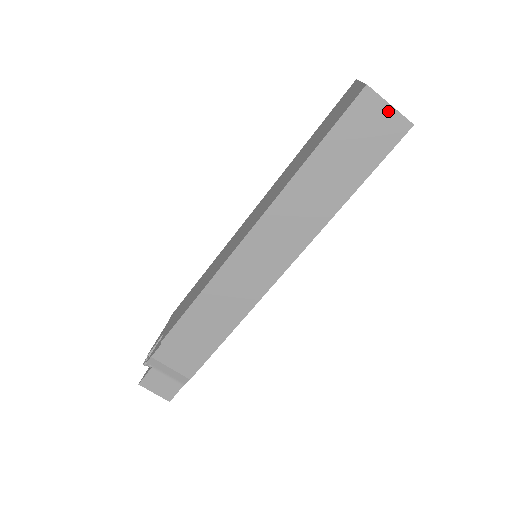
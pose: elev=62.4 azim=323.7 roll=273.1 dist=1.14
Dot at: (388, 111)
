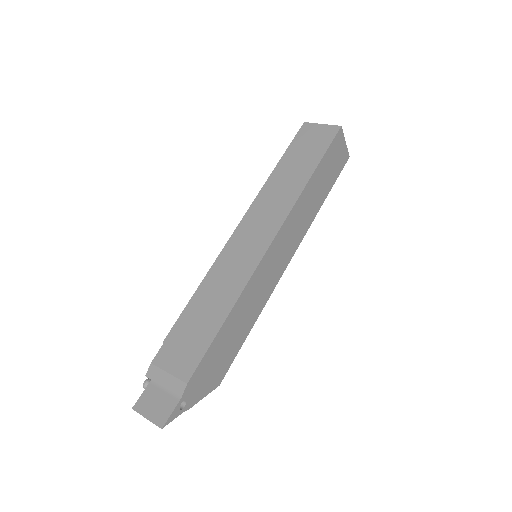
Dot at: (322, 127)
